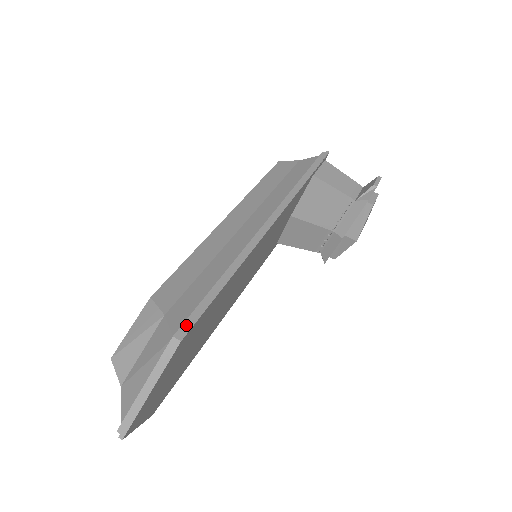
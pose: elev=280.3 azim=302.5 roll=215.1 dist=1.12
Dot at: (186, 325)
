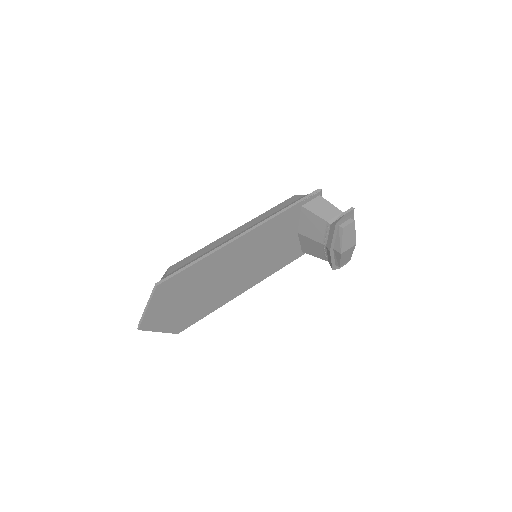
Dot at: (164, 280)
